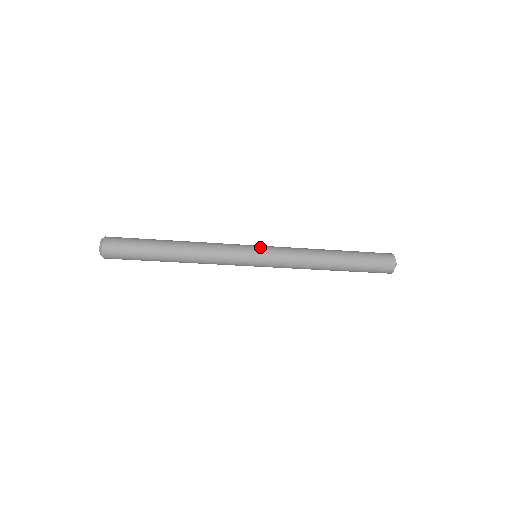
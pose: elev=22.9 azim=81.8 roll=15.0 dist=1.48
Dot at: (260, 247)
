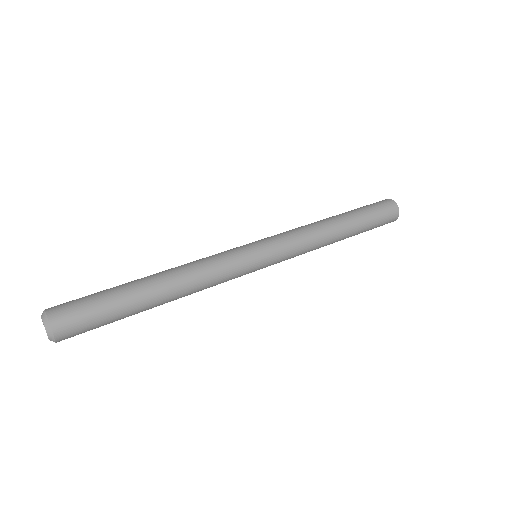
Dot at: (267, 262)
